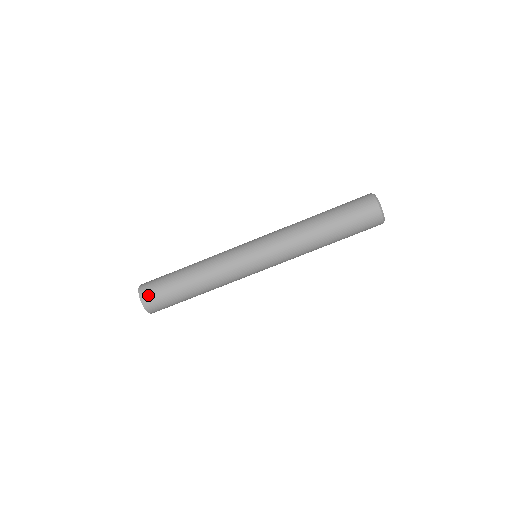
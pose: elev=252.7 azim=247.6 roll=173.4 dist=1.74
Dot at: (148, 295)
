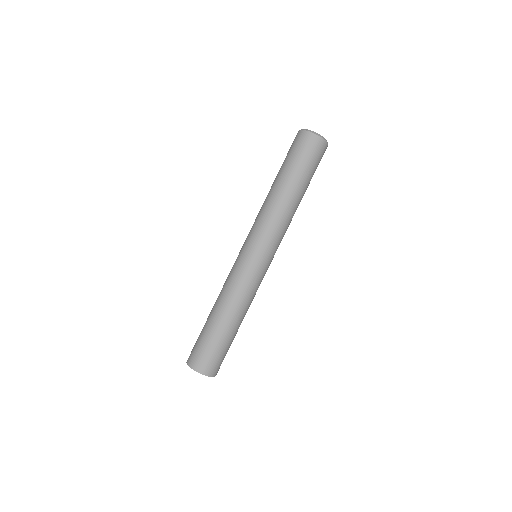
Dot at: (206, 366)
